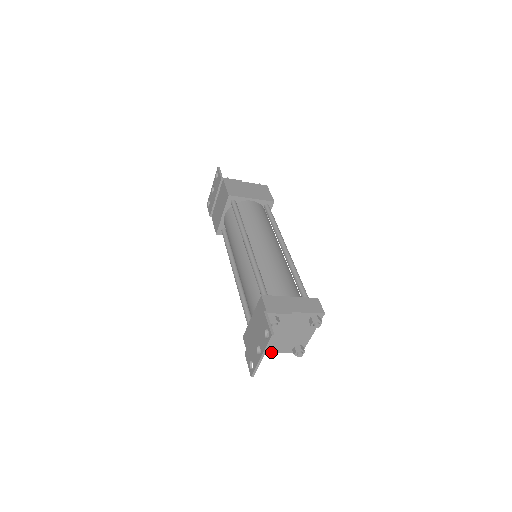
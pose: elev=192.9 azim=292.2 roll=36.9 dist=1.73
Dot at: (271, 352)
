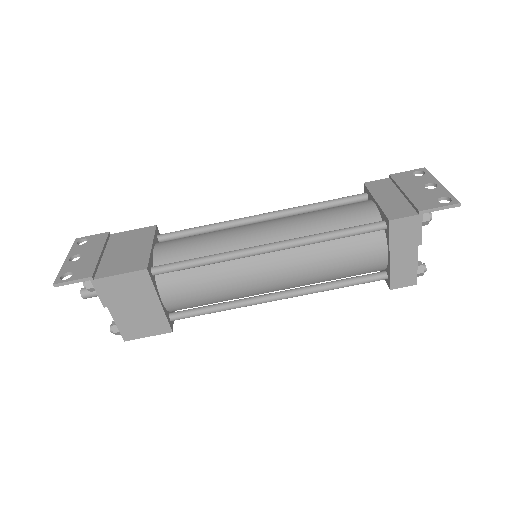
Dot at: (419, 240)
